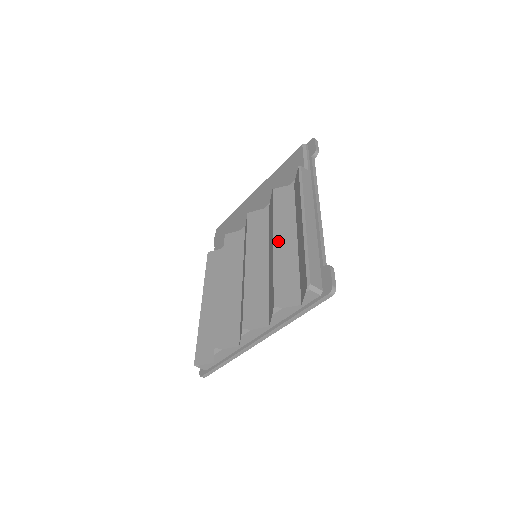
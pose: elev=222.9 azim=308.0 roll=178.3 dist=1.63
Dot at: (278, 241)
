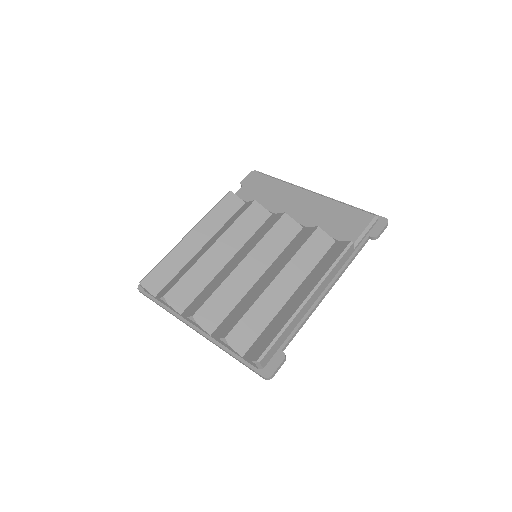
Dot at: (277, 283)
